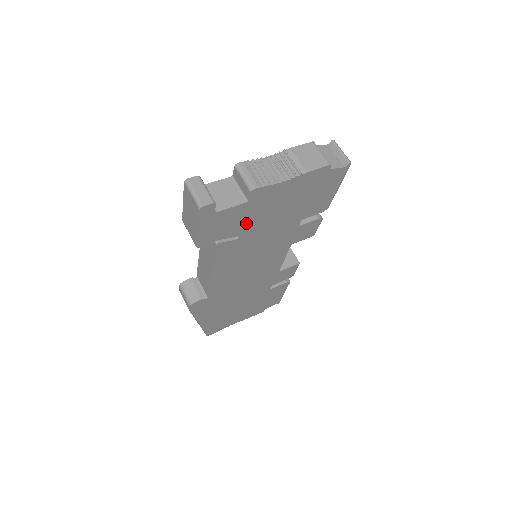
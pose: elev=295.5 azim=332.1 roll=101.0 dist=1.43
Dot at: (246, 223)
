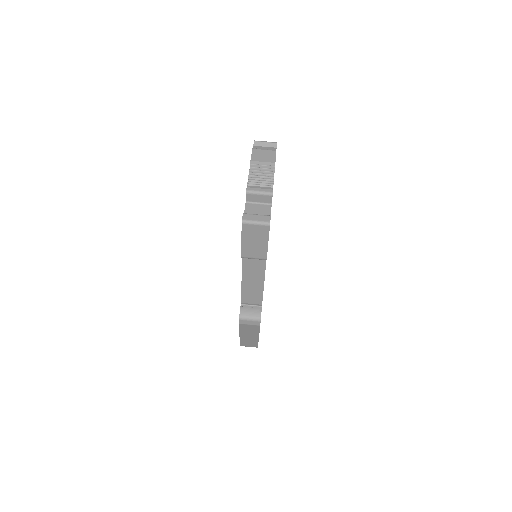
Dot at: occluded
